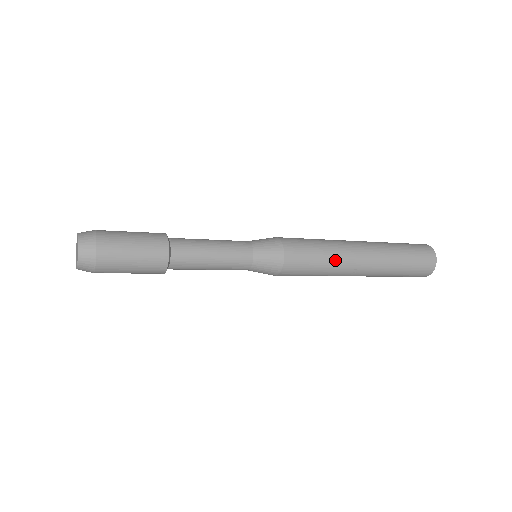
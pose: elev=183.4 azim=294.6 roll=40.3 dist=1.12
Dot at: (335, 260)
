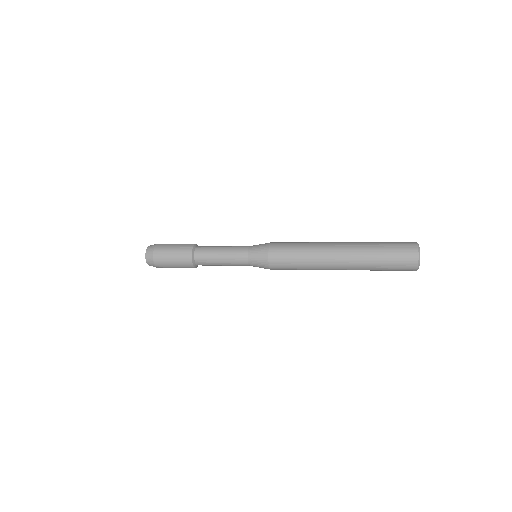
Dot at: (311, 268)
